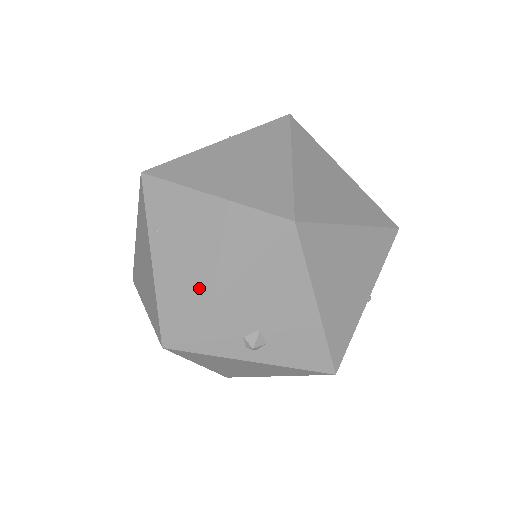
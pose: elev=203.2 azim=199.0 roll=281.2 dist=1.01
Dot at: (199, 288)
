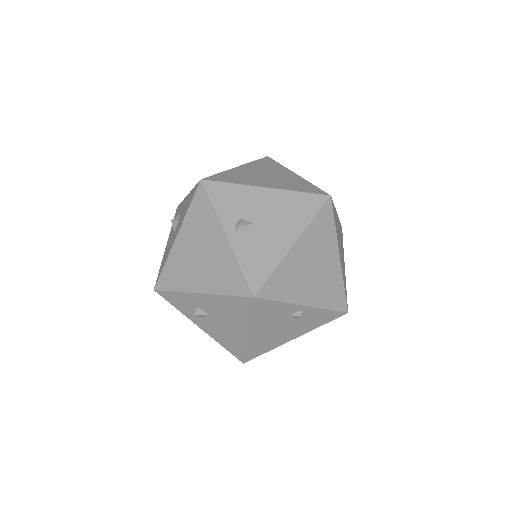
Dot at: (252, 181)
